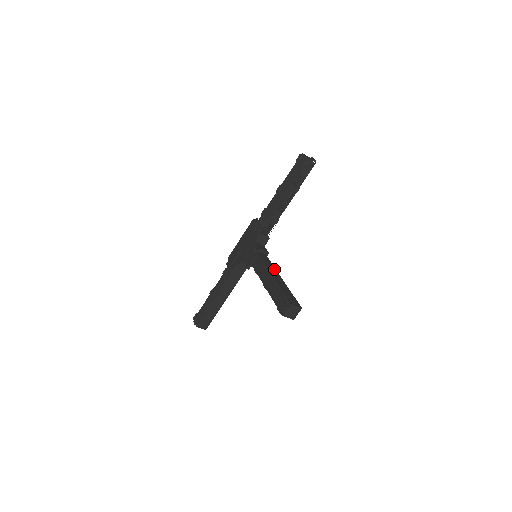
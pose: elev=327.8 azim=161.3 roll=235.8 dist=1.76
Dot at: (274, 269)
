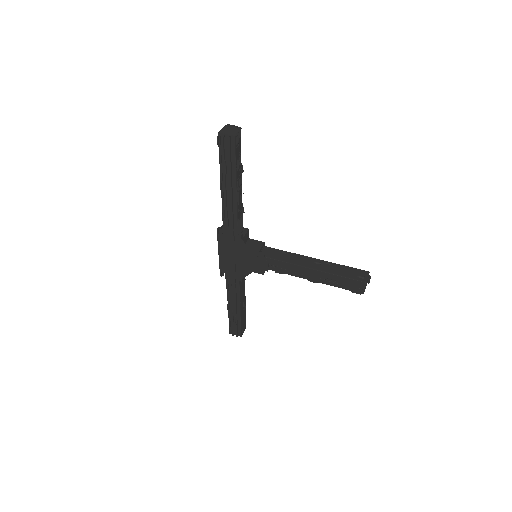
Dot at: (294, 256)
